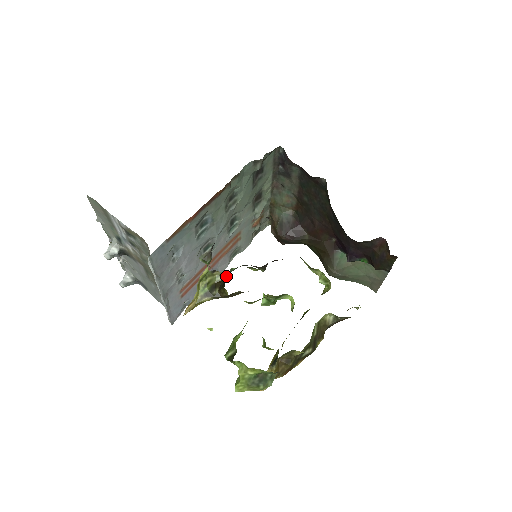
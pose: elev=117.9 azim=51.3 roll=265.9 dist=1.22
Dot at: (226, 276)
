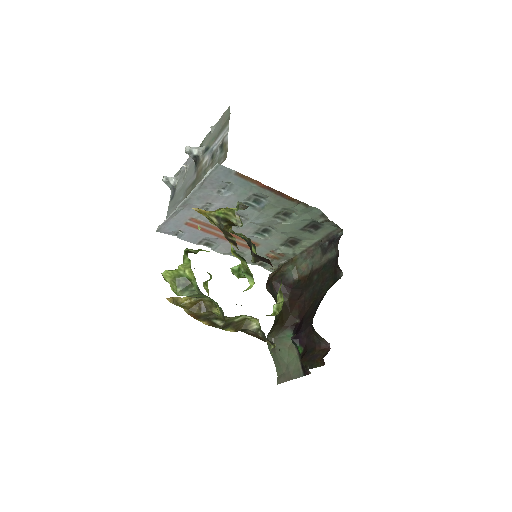
Dot at: (239, 225)
